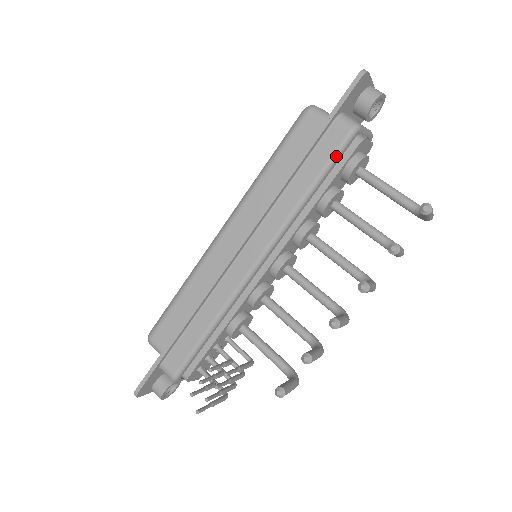
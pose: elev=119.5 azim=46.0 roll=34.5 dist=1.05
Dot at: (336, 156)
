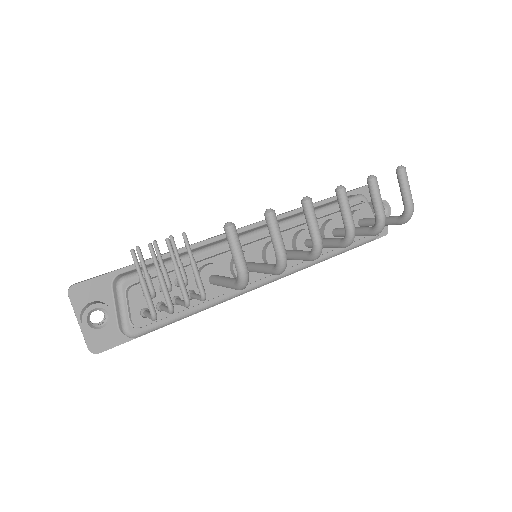
Dot at: occluded
